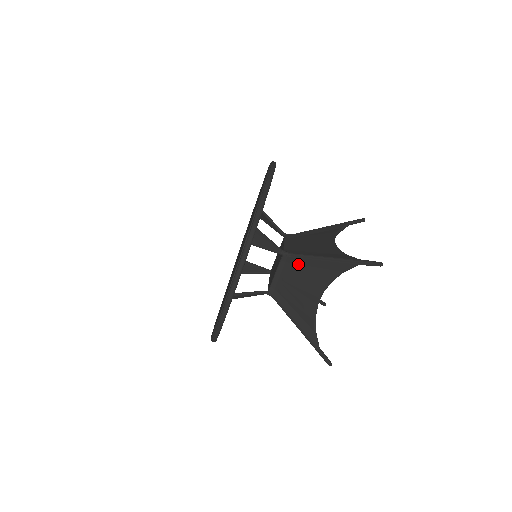
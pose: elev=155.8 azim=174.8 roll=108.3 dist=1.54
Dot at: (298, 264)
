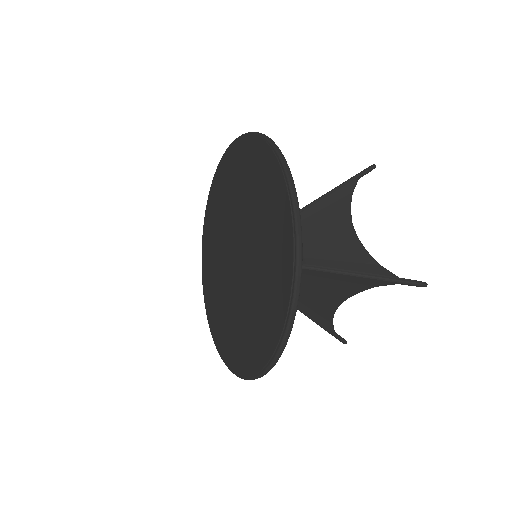
Dot at: (308, 217)
